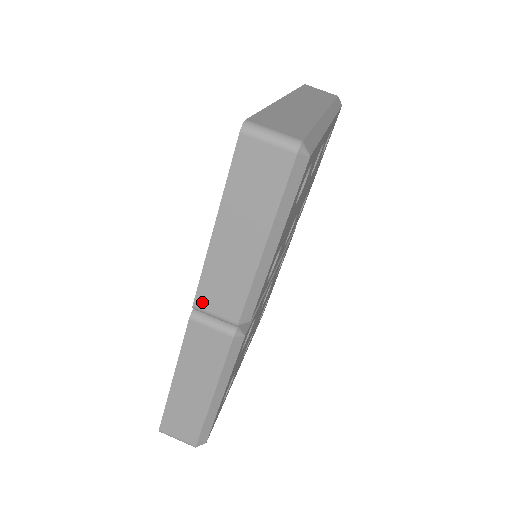
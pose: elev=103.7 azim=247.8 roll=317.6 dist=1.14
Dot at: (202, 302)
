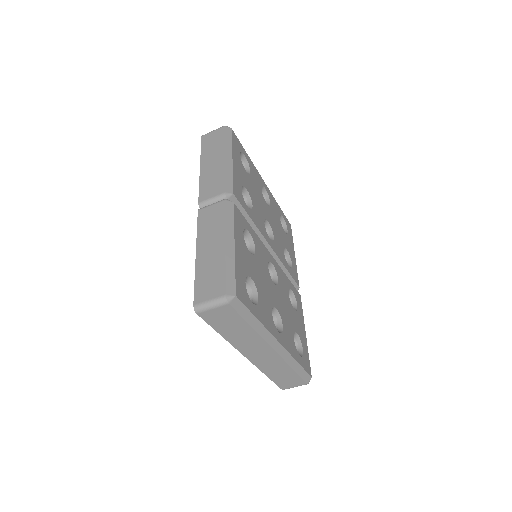
Dot at: occluded
